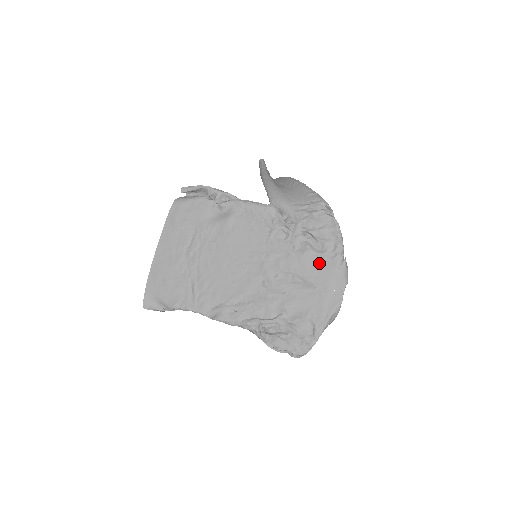
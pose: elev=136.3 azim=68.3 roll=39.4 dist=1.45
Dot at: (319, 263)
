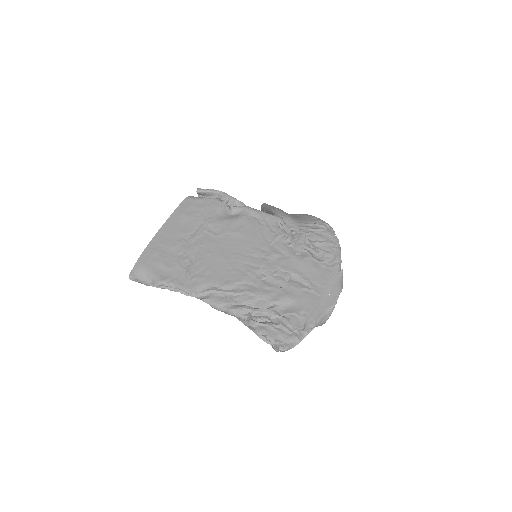
Dot at: (318, 268)
